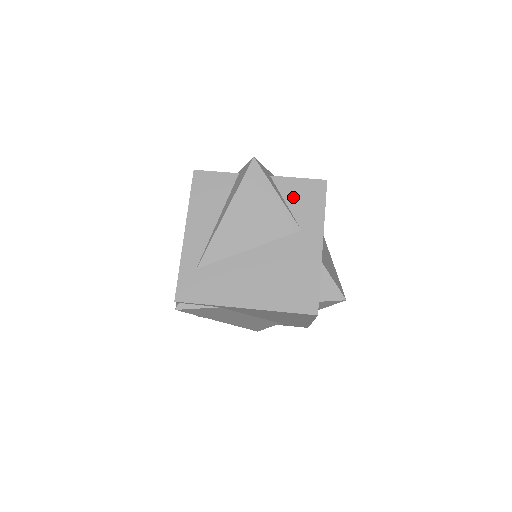
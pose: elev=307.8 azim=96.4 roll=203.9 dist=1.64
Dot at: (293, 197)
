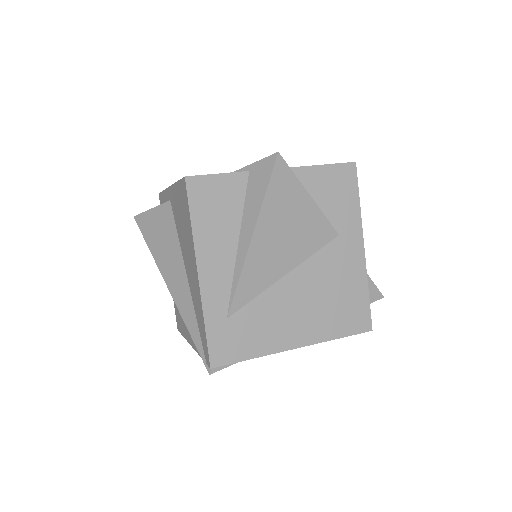
Dot at: (322, 193)
